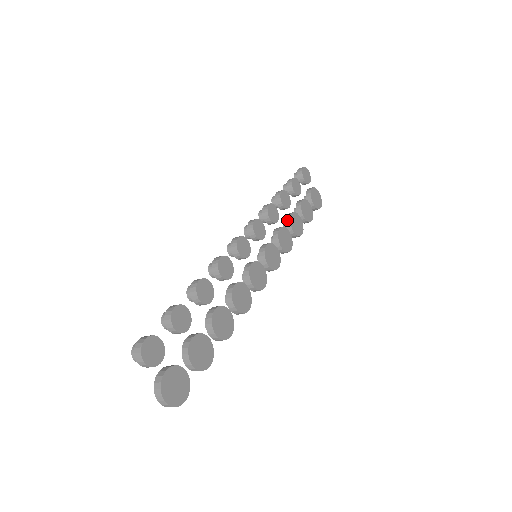
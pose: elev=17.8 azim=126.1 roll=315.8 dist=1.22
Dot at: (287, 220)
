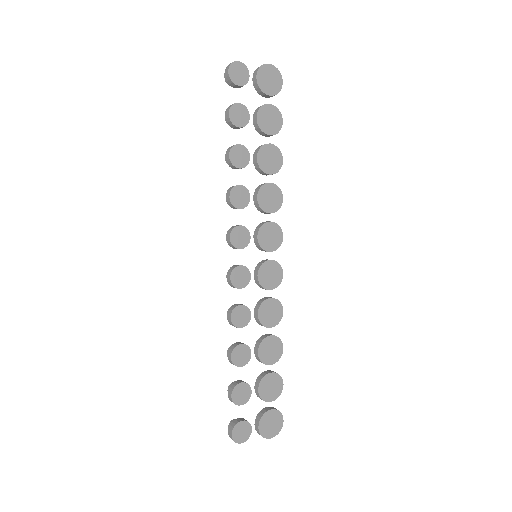
Dot at: (257, 169)
